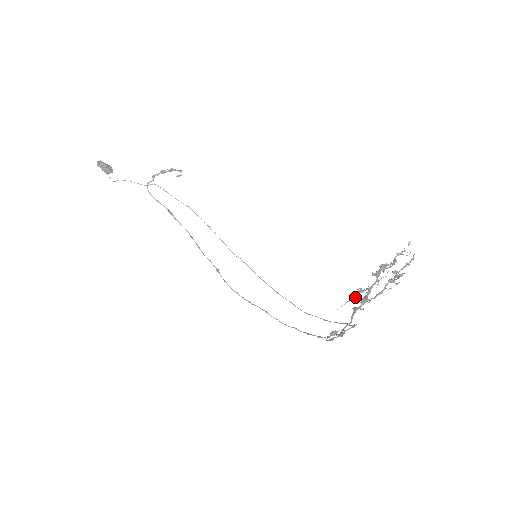
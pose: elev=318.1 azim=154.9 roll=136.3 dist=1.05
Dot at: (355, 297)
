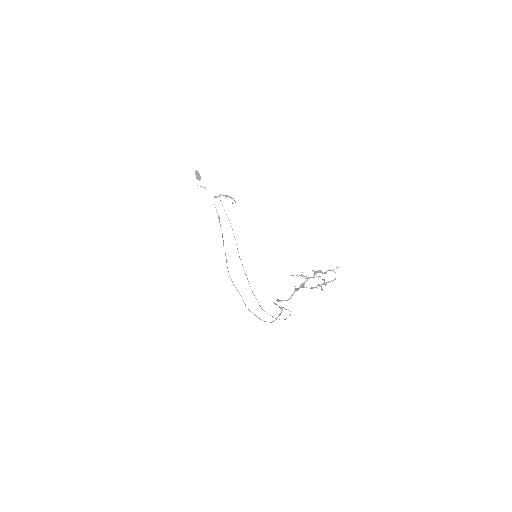
Dot at: occluded
